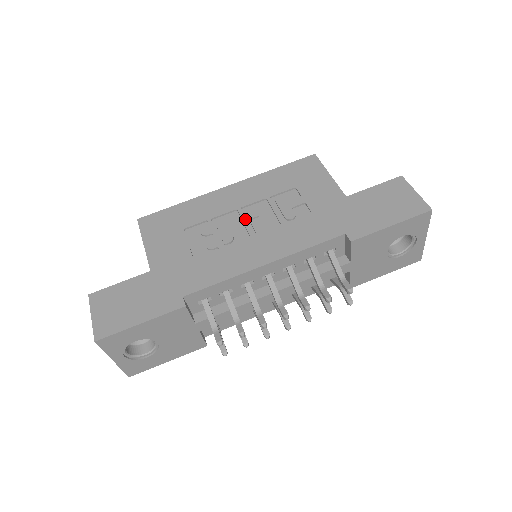
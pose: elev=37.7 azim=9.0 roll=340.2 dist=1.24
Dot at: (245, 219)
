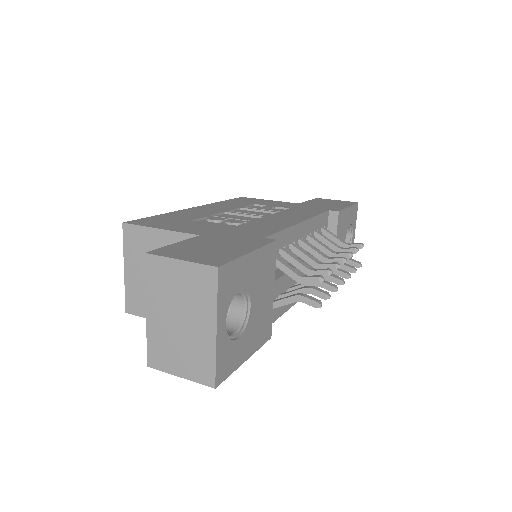
Dot at: (242, 213)
